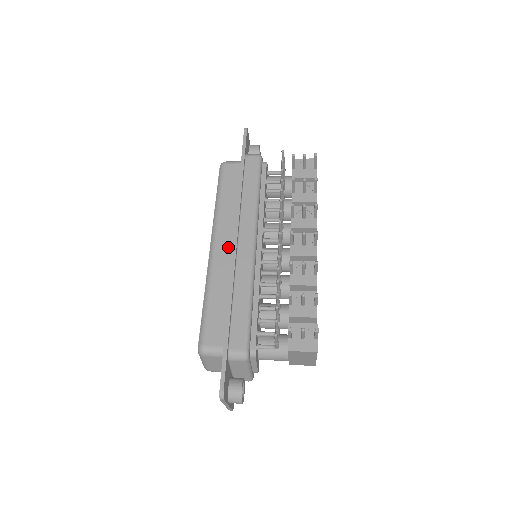
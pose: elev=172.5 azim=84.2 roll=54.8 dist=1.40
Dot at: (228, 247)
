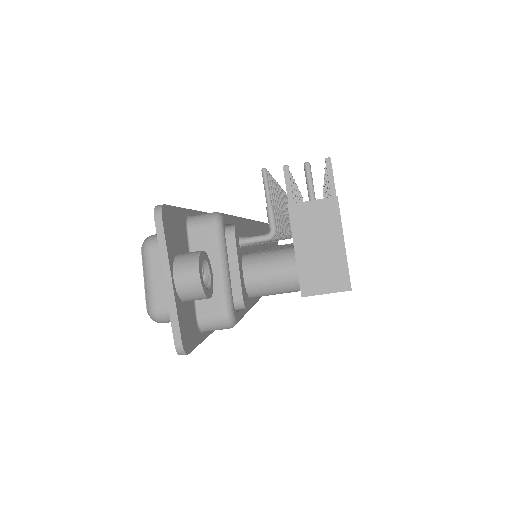
Dot at: occluded
